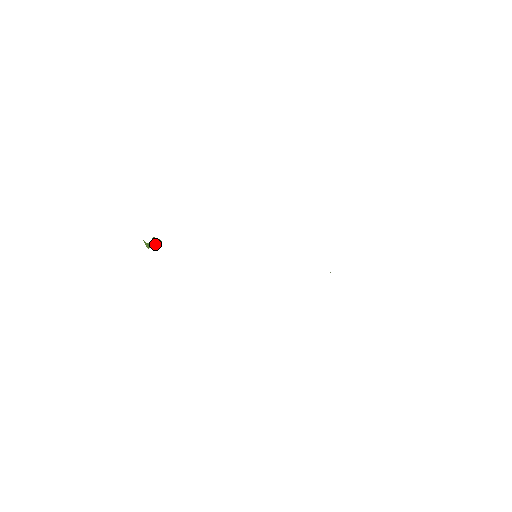
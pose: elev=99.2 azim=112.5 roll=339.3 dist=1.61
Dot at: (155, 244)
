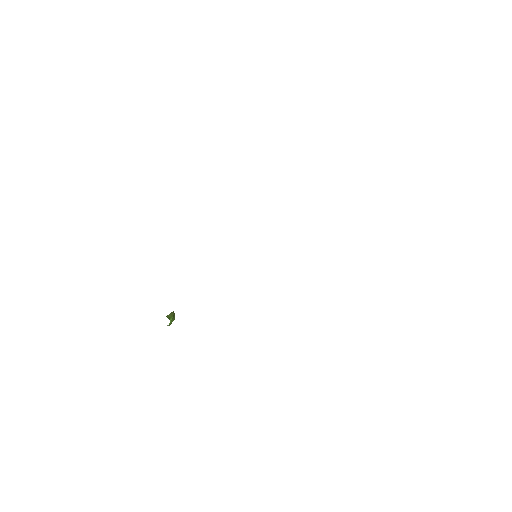
Dot at: (172, 319)
